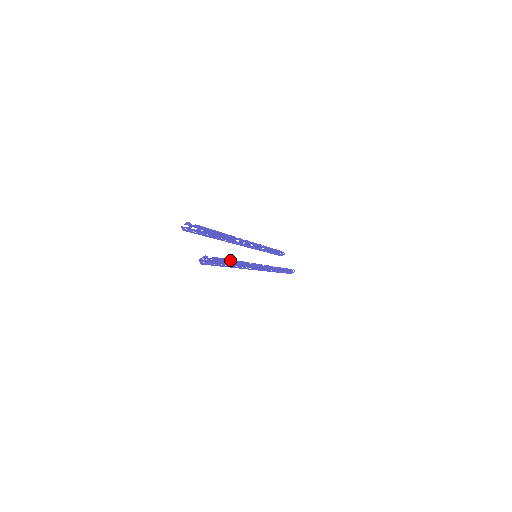
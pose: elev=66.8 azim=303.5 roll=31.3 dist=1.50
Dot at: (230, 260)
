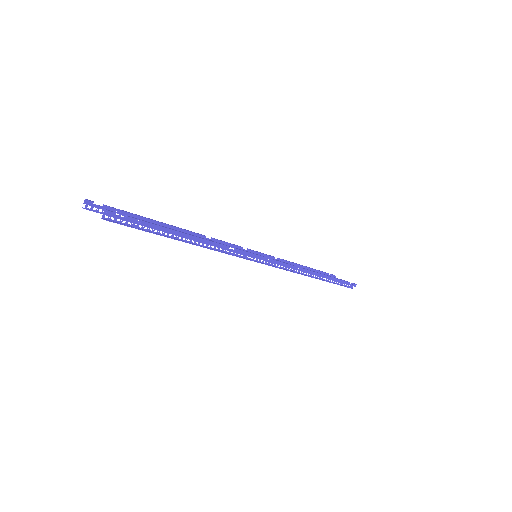
Dot at: (172, 229)
